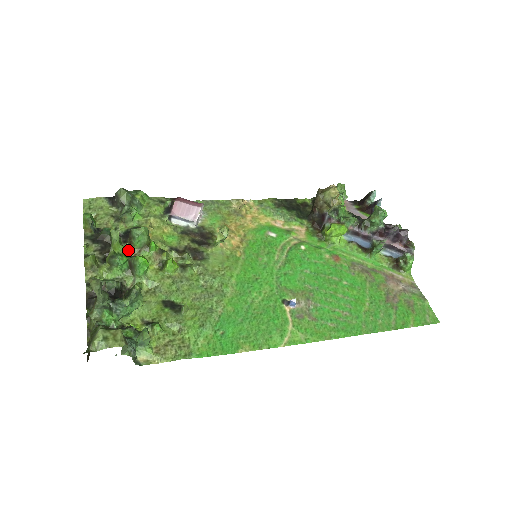
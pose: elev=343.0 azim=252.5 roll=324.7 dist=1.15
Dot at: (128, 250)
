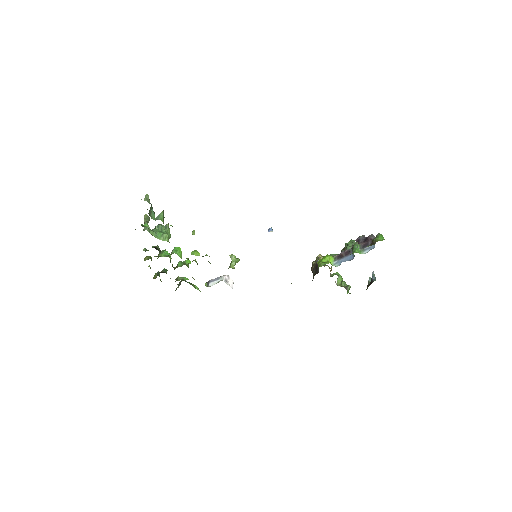
Dot at: (173, 267)
